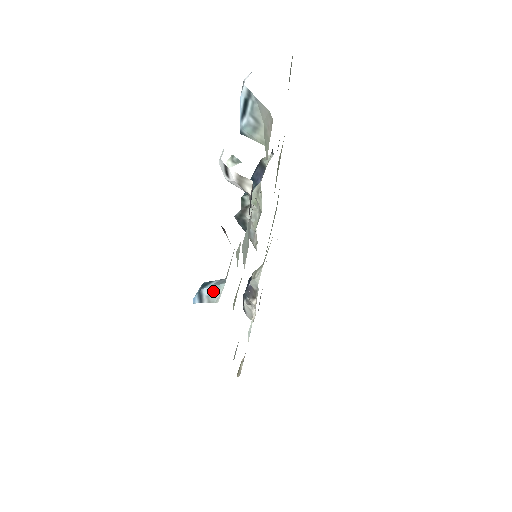
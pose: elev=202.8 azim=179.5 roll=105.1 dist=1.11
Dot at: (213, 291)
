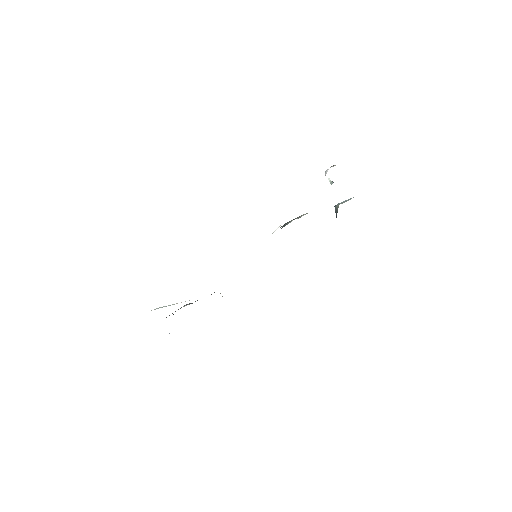
Dot at: occluded
